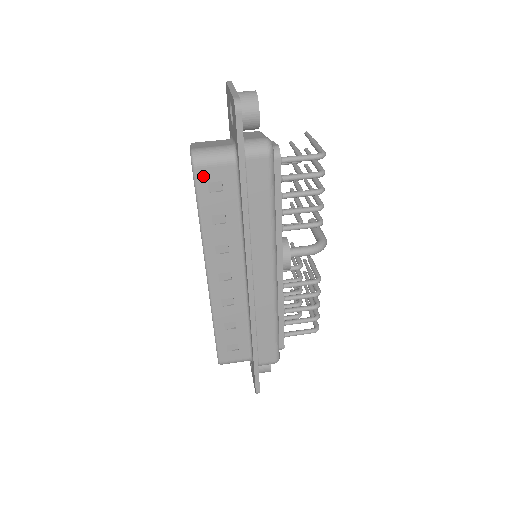
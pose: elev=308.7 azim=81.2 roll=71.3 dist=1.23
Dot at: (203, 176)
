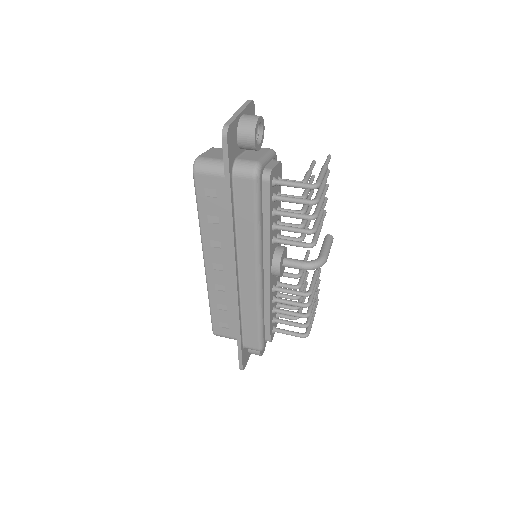
Dot at: (201, 182)
